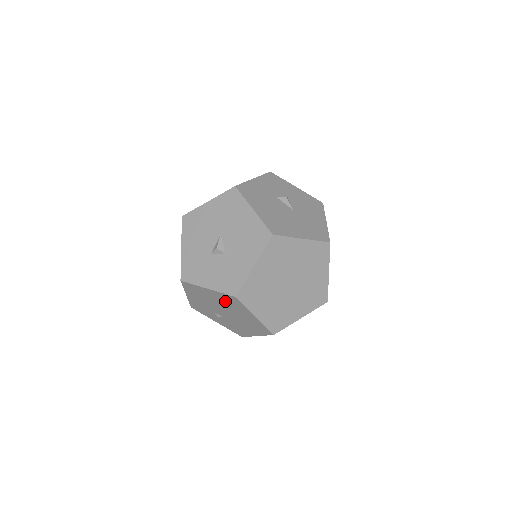
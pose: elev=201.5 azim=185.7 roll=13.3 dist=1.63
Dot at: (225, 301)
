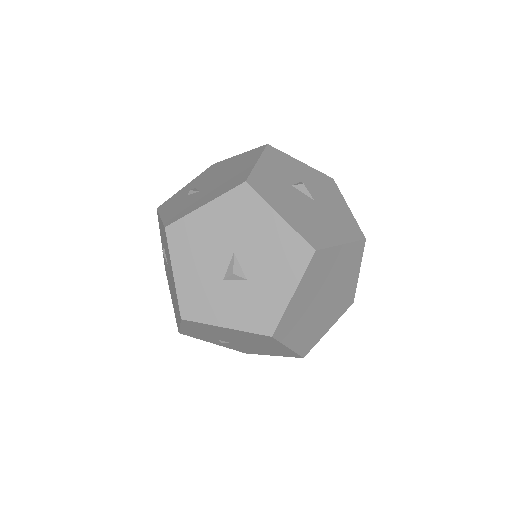
Dot at: (248, 336)
